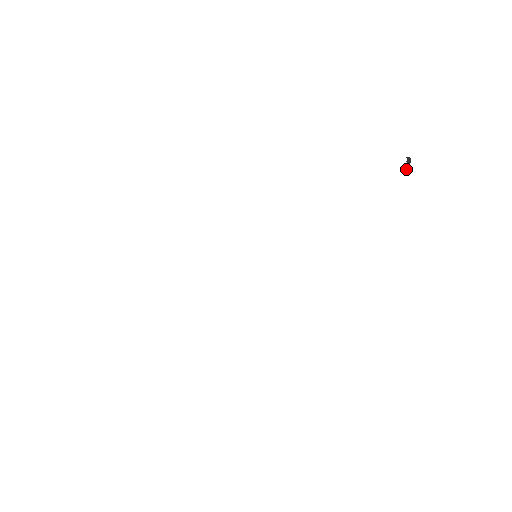
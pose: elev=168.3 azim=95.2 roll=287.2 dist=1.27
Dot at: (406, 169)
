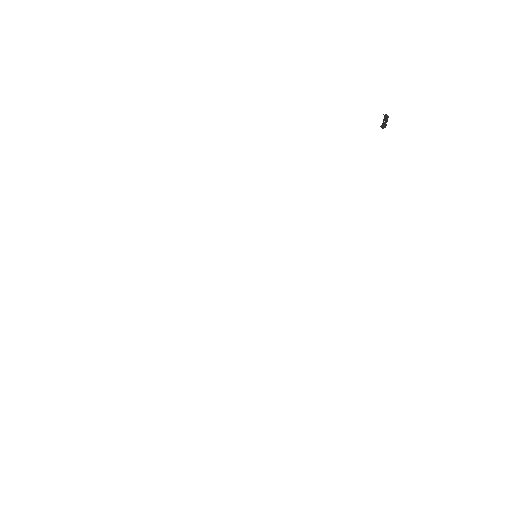
Dot at: (383, 127)
